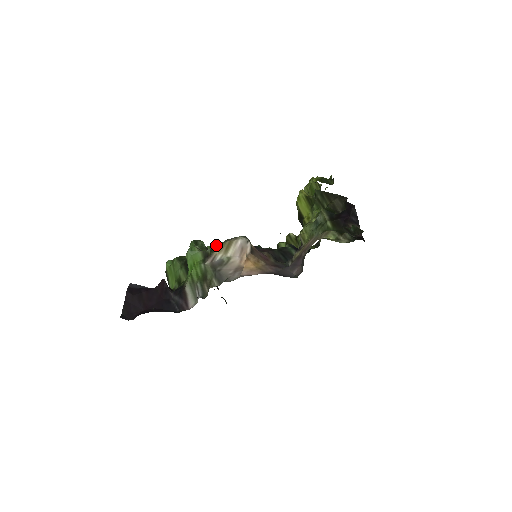
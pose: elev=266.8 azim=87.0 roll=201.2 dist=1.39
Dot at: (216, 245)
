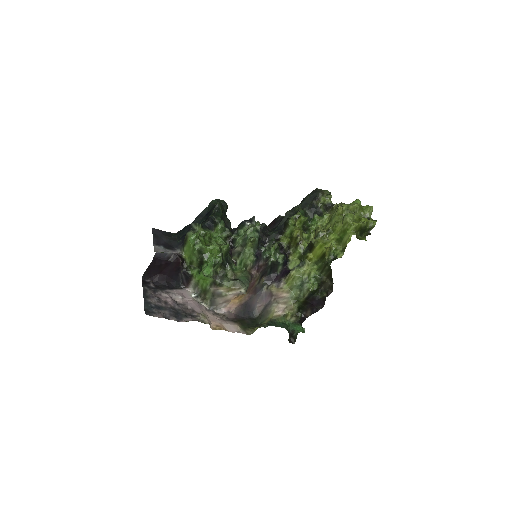
Dot at: (225, 282)
